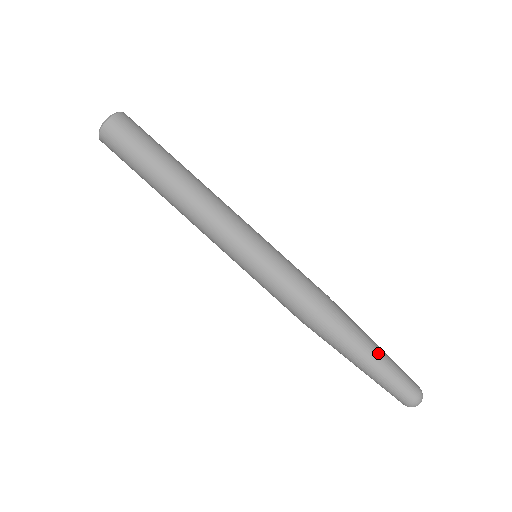
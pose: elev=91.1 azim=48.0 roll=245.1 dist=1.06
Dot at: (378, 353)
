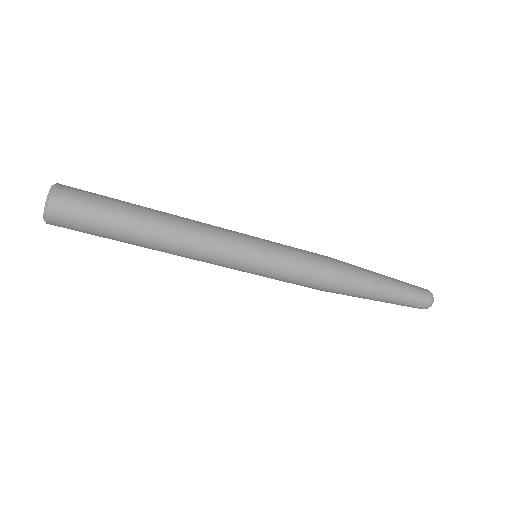
Dot at: (389, 292)
